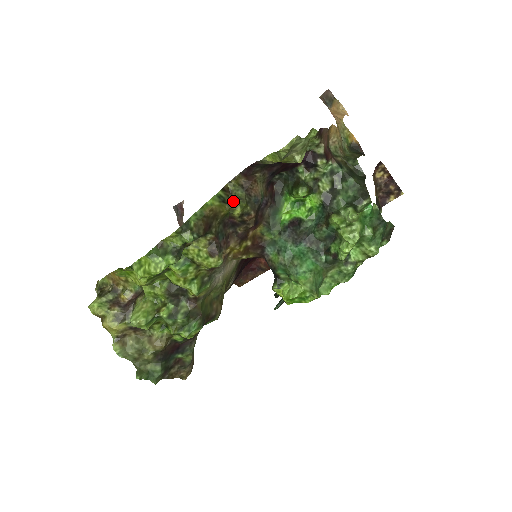
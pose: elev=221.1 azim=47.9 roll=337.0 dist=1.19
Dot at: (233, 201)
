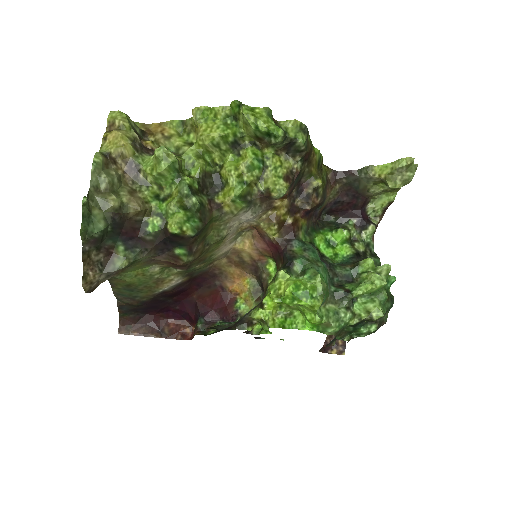
Dot at: (321, 174)
